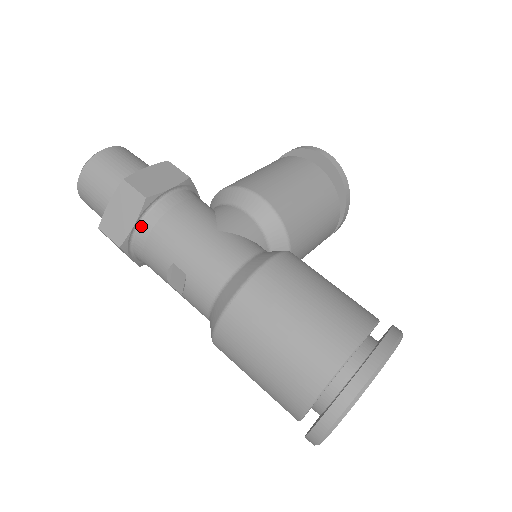
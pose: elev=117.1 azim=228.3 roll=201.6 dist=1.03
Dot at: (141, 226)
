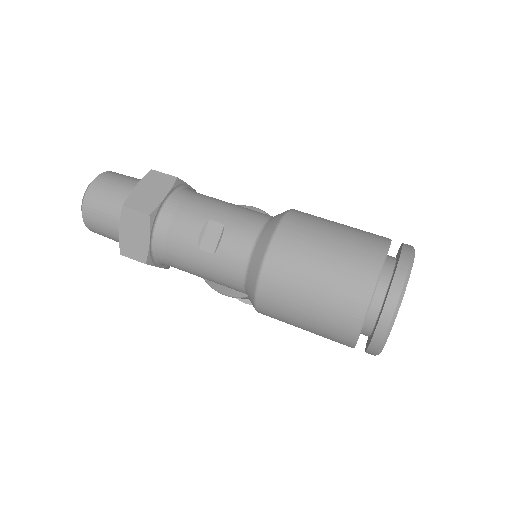
Dot at: (171, 199)
